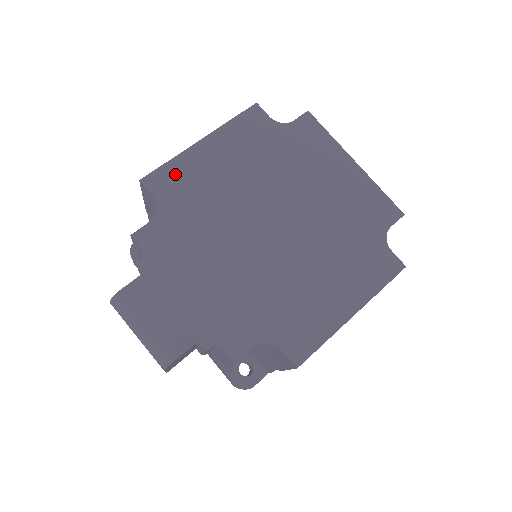
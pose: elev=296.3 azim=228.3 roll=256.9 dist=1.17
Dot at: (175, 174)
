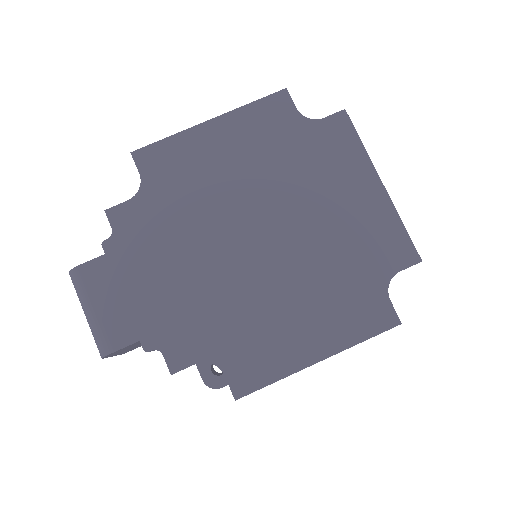
Dot at: (170, 153)
